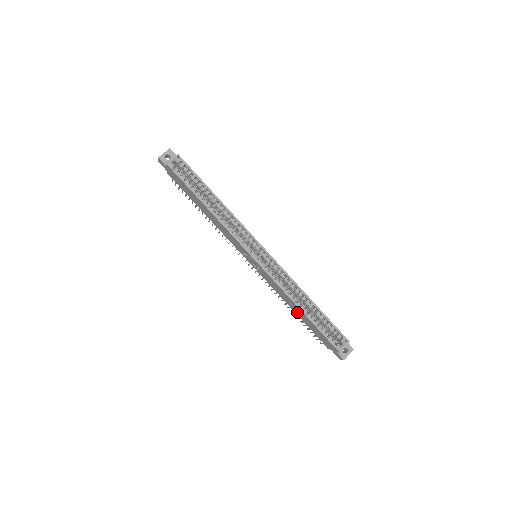
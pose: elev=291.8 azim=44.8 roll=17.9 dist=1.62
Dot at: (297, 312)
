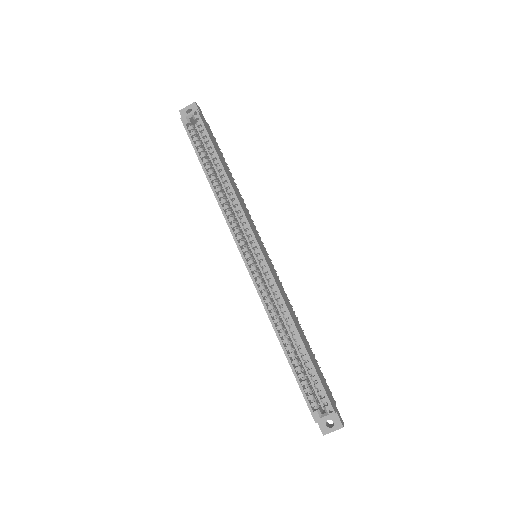
Dot at: occluded
